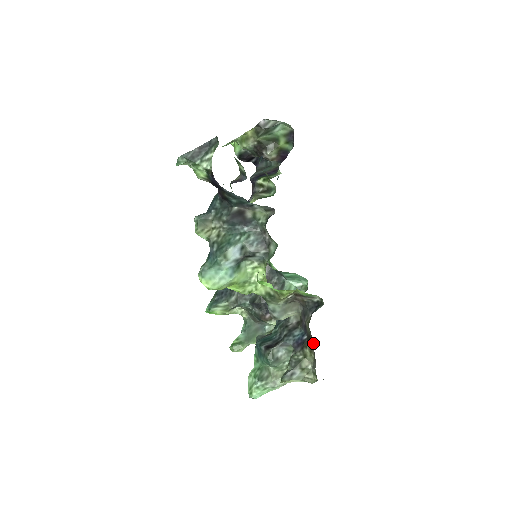
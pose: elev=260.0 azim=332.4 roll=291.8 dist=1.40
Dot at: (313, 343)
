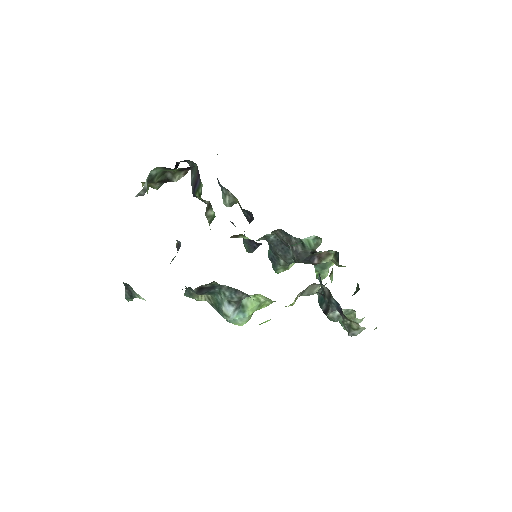
Dot at: occluded
